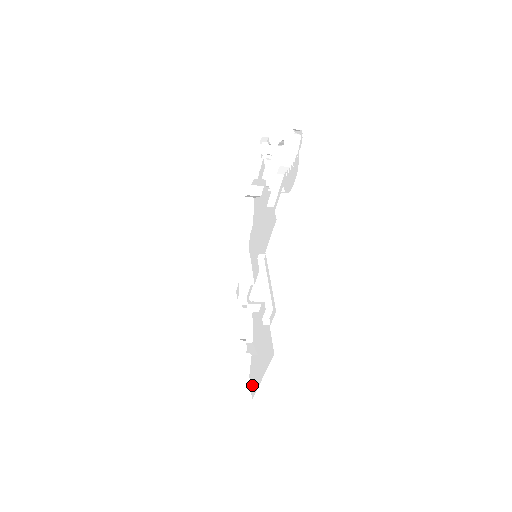
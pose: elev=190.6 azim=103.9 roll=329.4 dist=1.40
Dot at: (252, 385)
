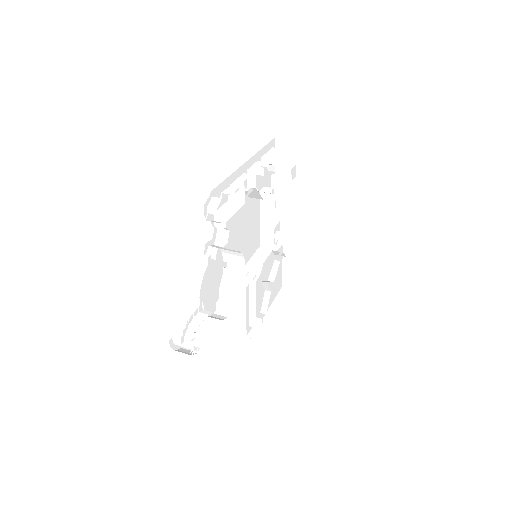
Dot at: occluded
